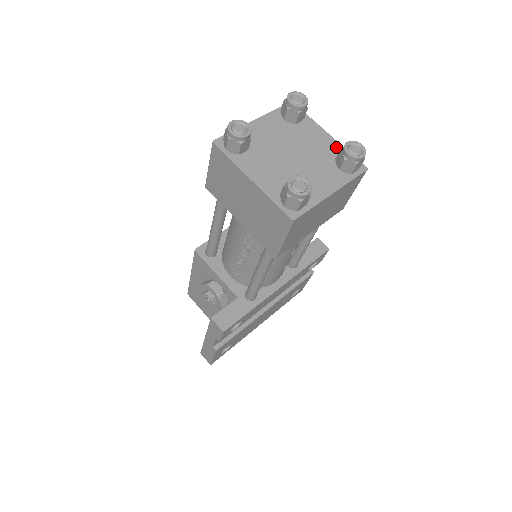
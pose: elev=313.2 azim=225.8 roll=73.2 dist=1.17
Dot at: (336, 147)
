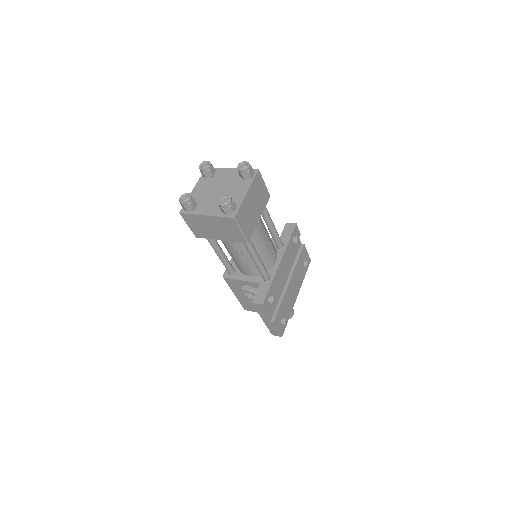
Dot at: occluded
